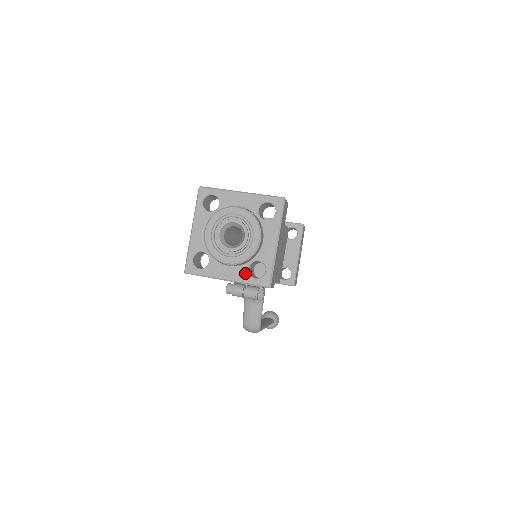
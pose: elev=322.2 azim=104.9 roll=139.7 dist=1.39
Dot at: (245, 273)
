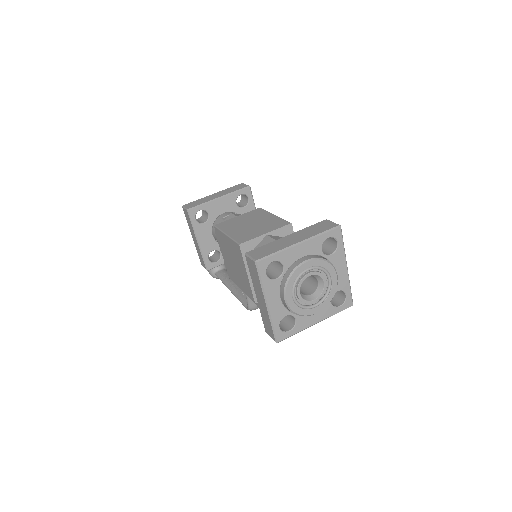
Dot at: (330, 308)
